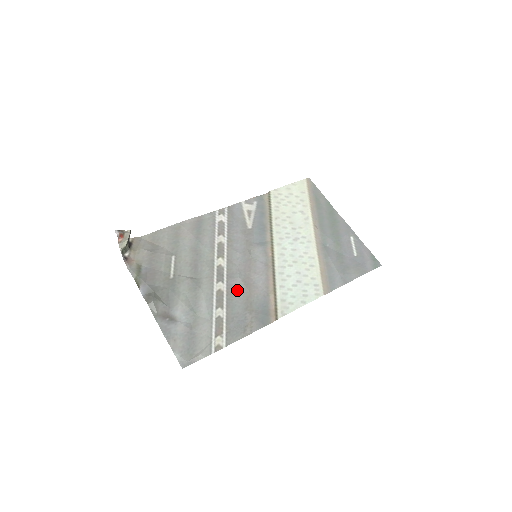
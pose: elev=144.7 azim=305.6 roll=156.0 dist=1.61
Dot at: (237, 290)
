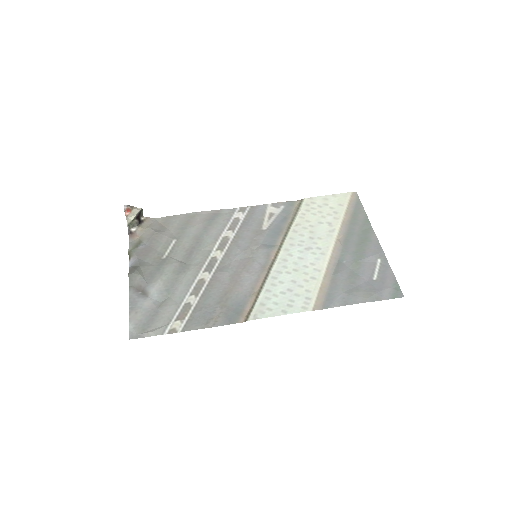
Dot at: (220, 283)
